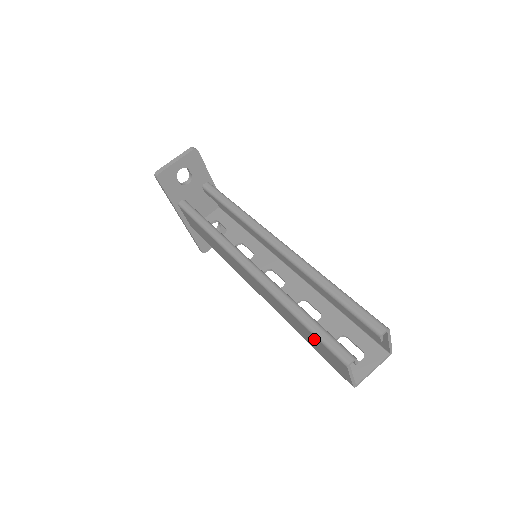
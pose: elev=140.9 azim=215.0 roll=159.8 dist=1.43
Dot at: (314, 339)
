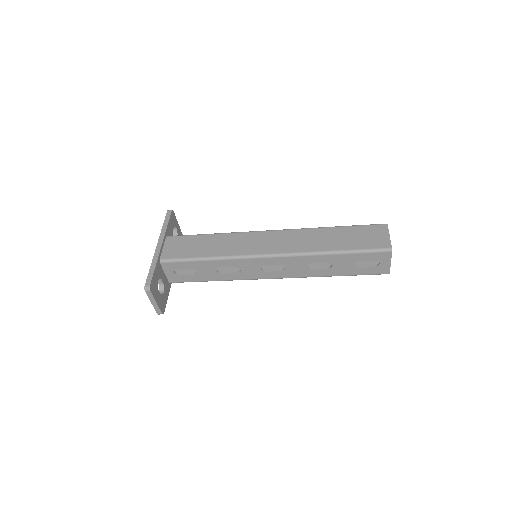
Dot at: (353, 231)
